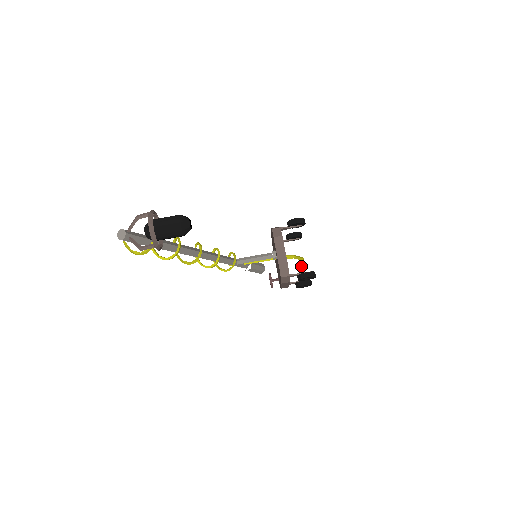
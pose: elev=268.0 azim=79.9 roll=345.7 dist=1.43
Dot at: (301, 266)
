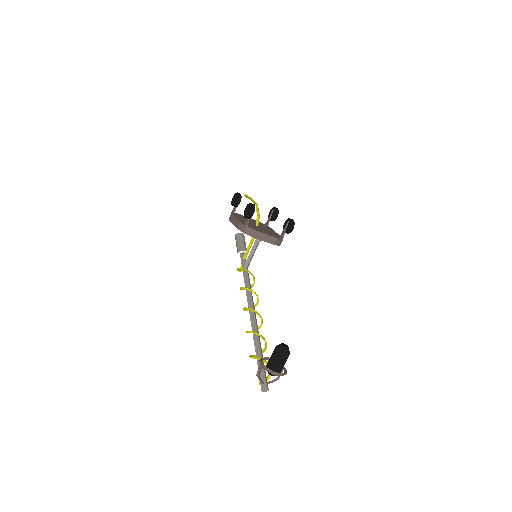
Dot at: occluded
